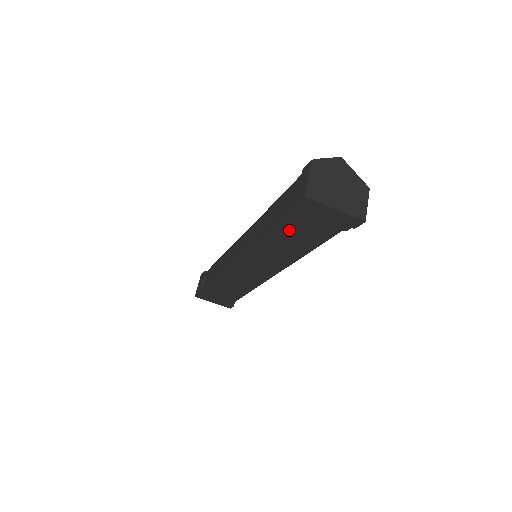
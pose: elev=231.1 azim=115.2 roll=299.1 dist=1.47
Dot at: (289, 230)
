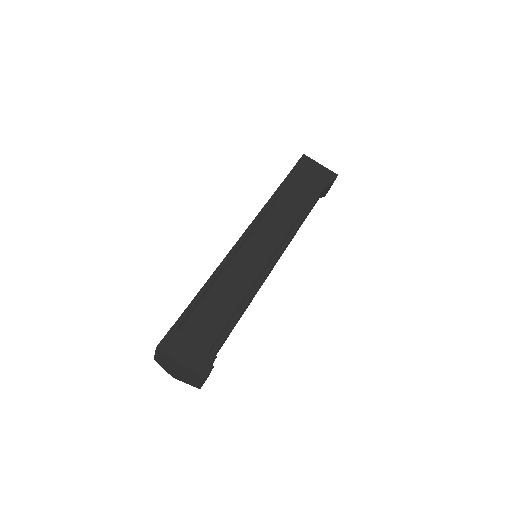
Dot at: (295, 184)
